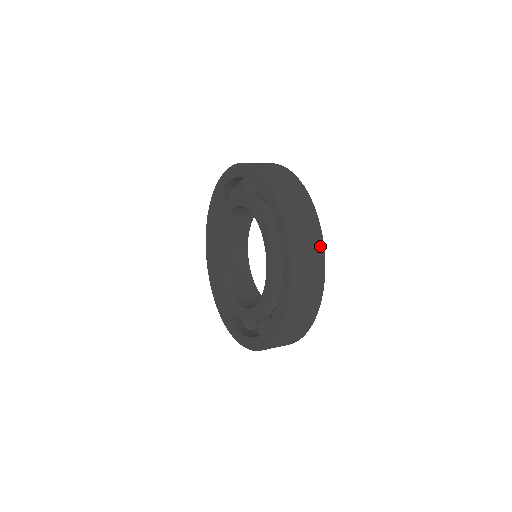
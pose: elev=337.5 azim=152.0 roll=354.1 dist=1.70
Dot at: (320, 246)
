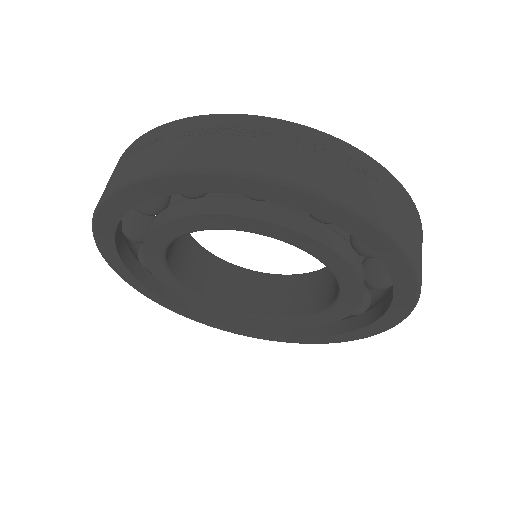
Dot at: (417, 214)
